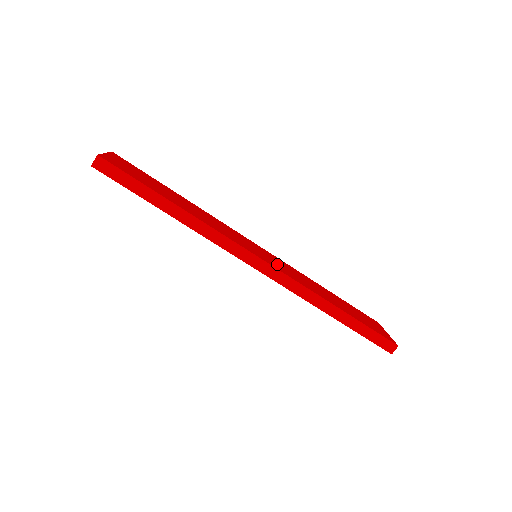
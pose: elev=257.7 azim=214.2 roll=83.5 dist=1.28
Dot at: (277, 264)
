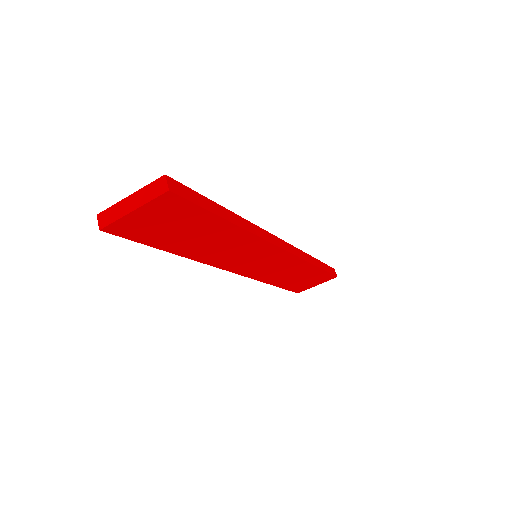
Dot at: occluded
